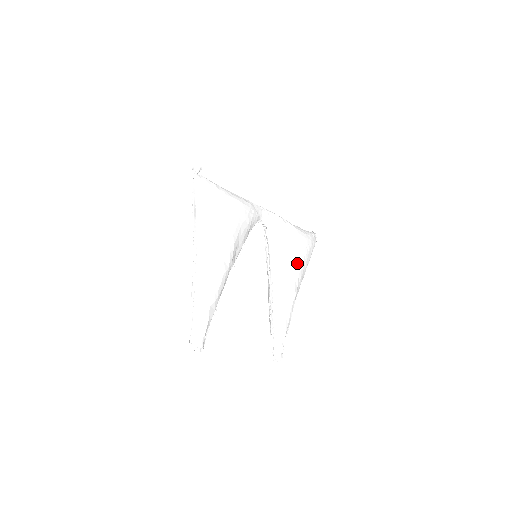
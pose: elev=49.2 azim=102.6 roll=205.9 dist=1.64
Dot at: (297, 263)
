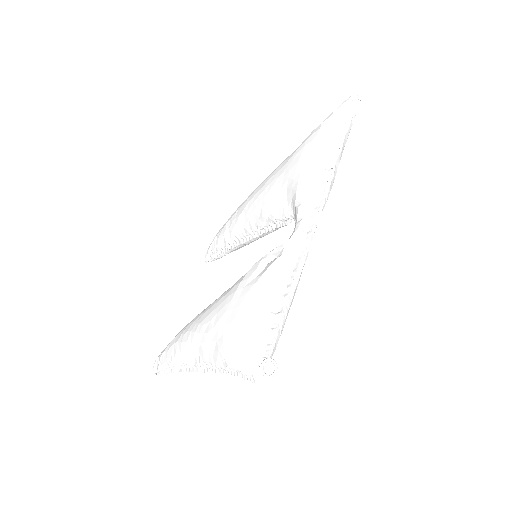
Dot at: occluded
